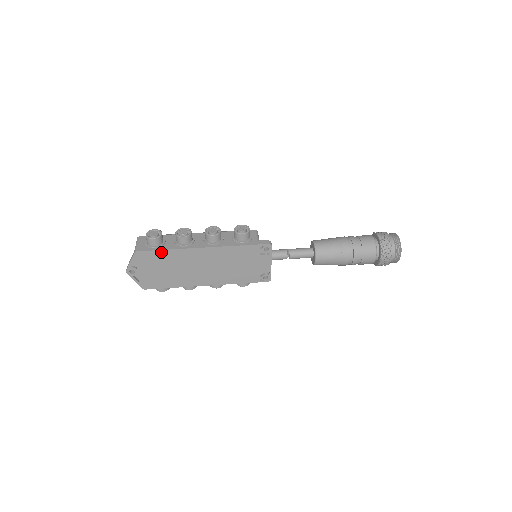
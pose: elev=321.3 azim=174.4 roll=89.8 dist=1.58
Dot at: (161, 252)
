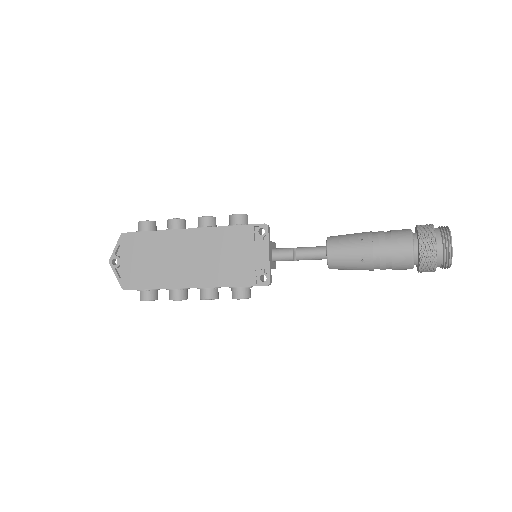
Dot at: (146, 234)
